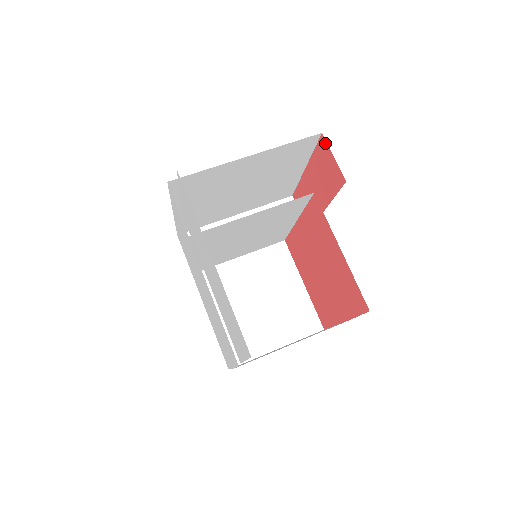
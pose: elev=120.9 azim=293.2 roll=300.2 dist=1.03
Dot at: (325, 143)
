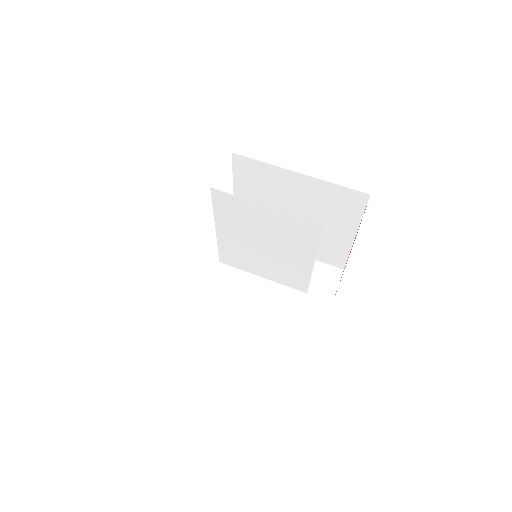
Dot at: occluded
